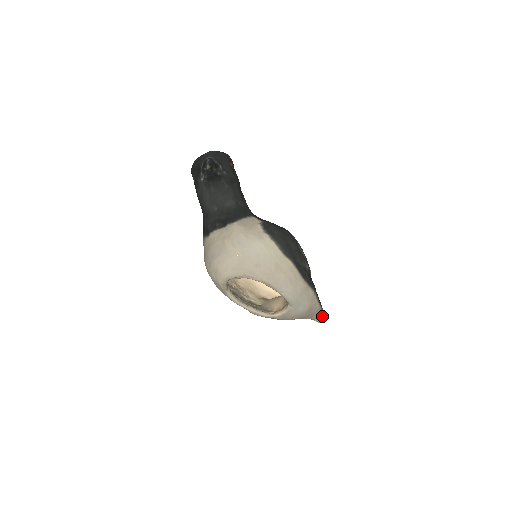
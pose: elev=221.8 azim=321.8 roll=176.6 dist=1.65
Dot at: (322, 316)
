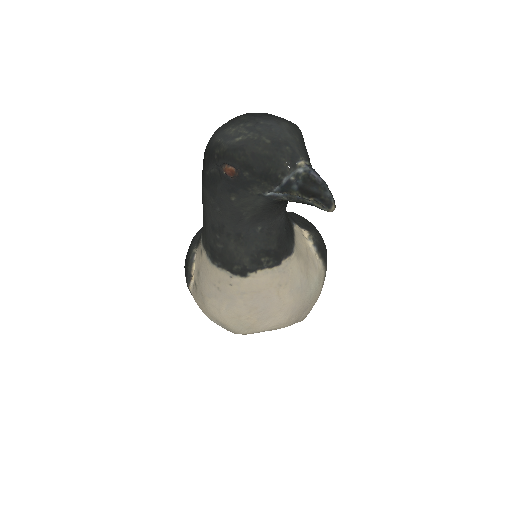
Dot at: occluded
